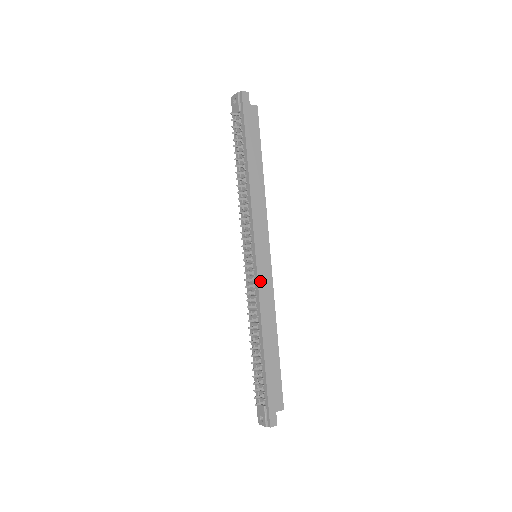
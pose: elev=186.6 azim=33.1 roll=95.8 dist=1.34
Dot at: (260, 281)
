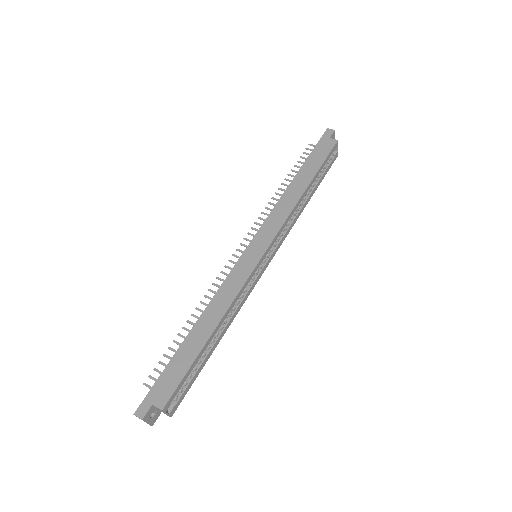
Dot at: (235, 270)
